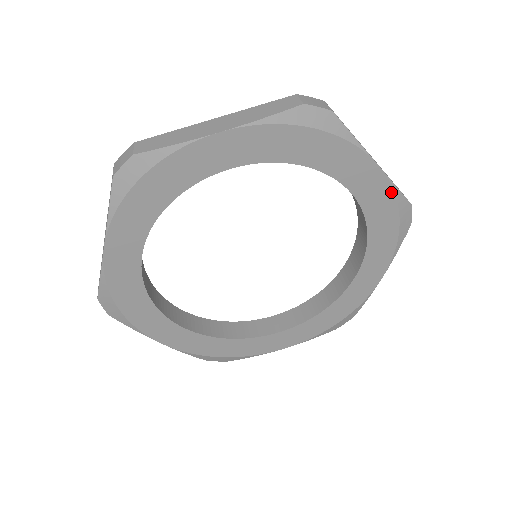
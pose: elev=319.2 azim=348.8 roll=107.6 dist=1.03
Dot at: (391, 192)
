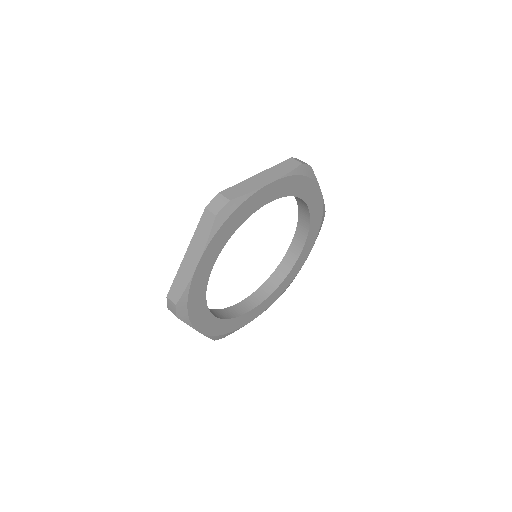
Dot at: (322, 206)
